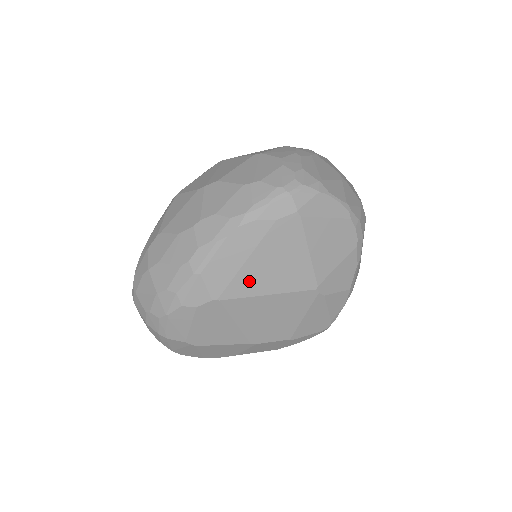
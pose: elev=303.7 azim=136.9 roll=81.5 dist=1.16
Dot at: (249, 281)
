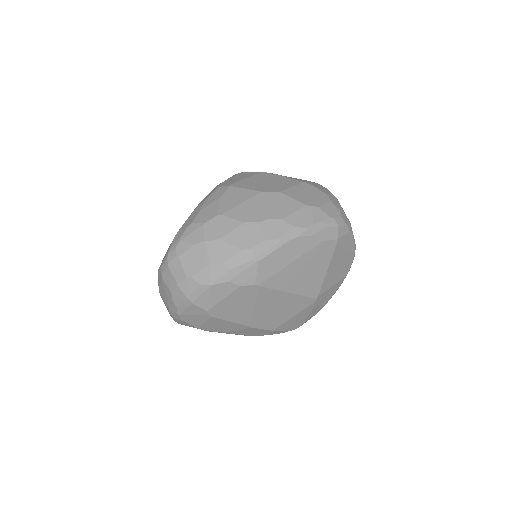
Dot at: (284, 278)
